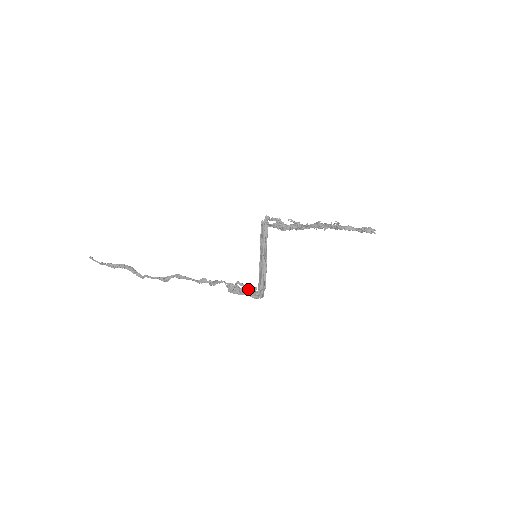
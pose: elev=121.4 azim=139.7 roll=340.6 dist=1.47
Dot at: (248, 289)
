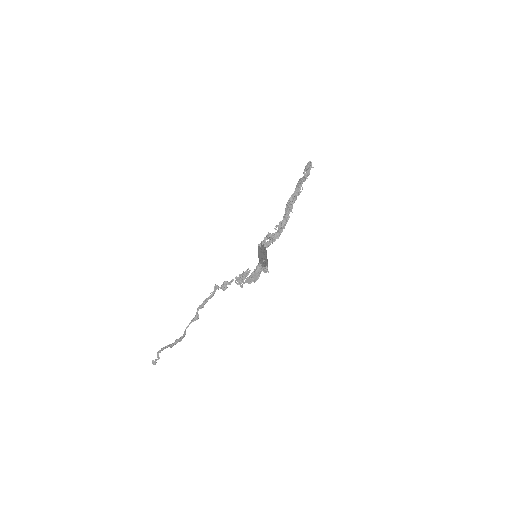
Dot at: occluded
